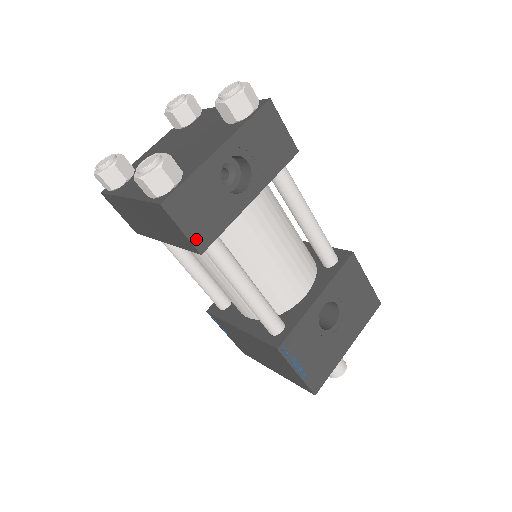
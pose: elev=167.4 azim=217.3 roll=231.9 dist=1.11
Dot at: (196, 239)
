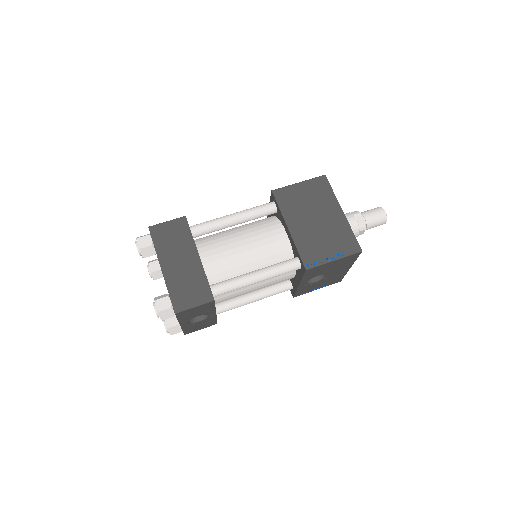
Dot at: (209, 326)
